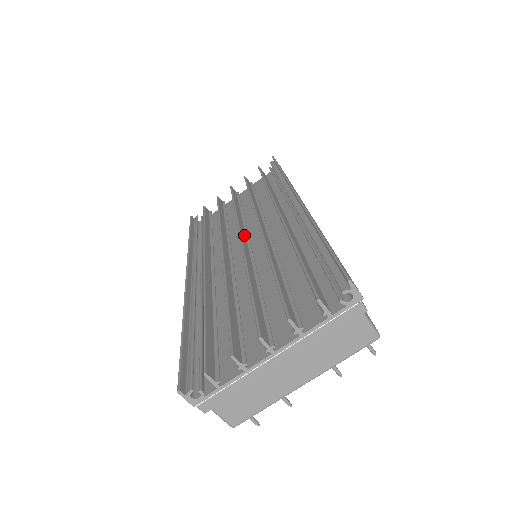
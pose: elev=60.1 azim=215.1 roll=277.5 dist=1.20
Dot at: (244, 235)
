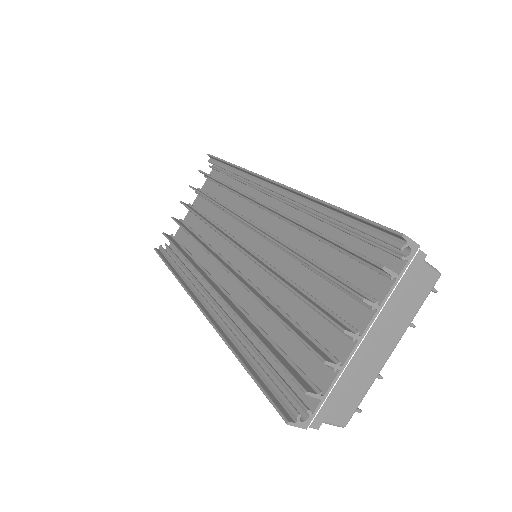
Dot at: (235, 242)
